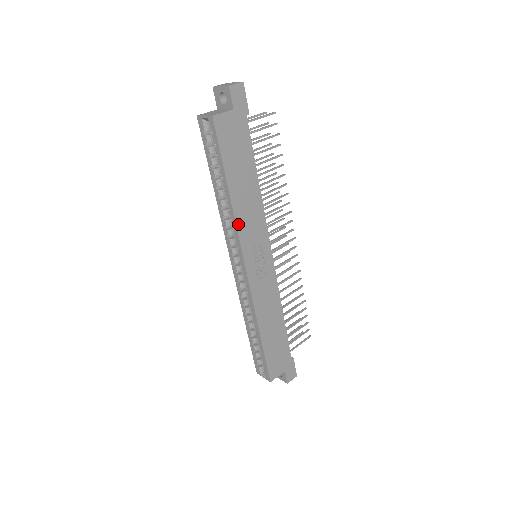
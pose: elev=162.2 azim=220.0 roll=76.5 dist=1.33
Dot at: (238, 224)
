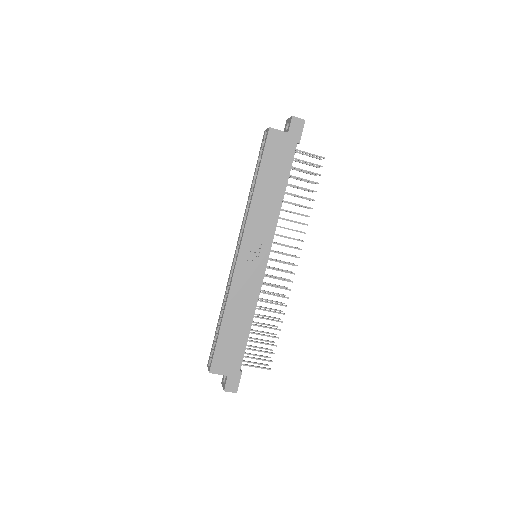
Dot at: (250, 214)
